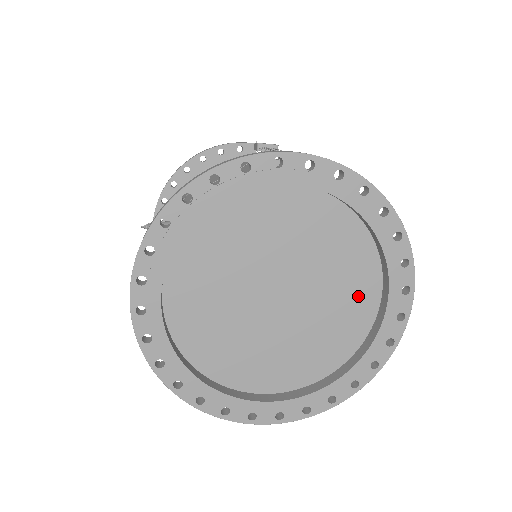
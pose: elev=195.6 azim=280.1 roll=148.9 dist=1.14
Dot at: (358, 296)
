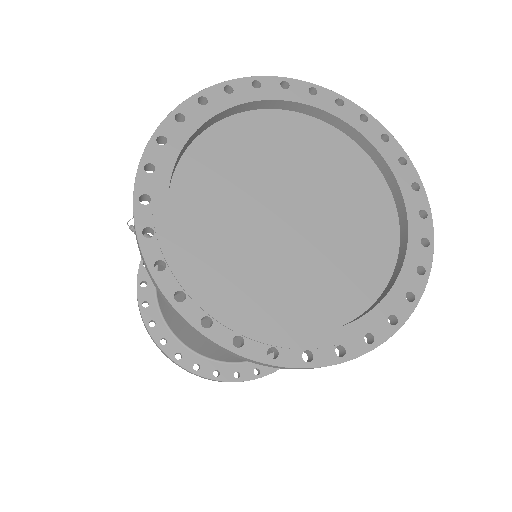
Dot at: (374, 243)
